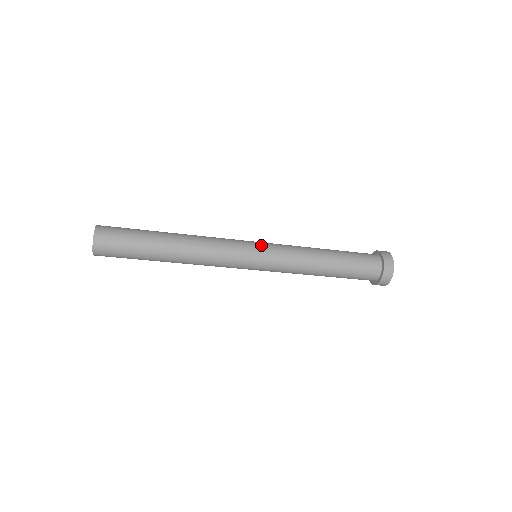
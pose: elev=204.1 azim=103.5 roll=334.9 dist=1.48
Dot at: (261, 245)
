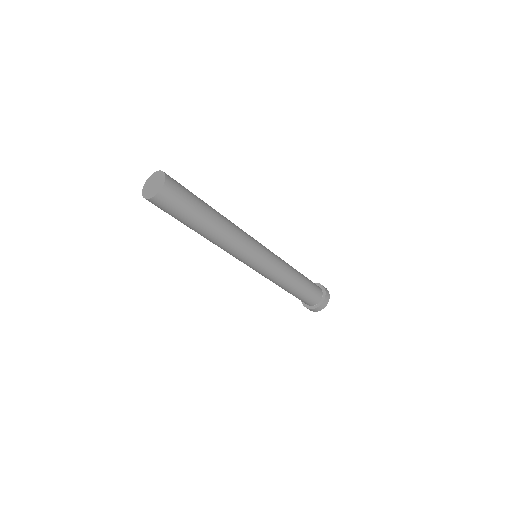
Dot at: occluded
